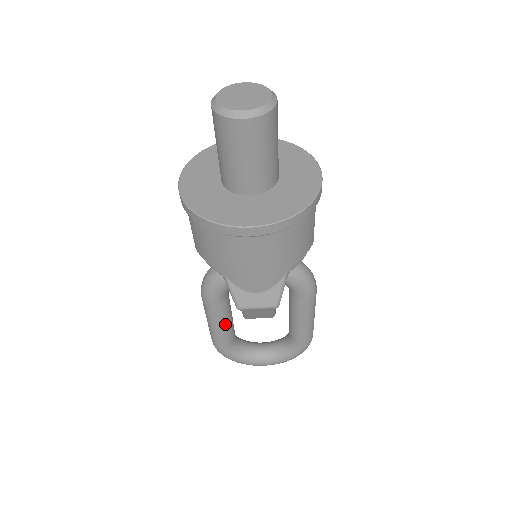
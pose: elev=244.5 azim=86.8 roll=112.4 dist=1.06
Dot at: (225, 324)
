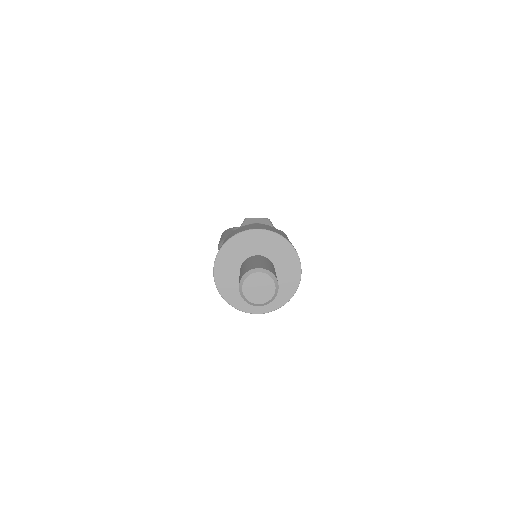
Dot at: occluded
